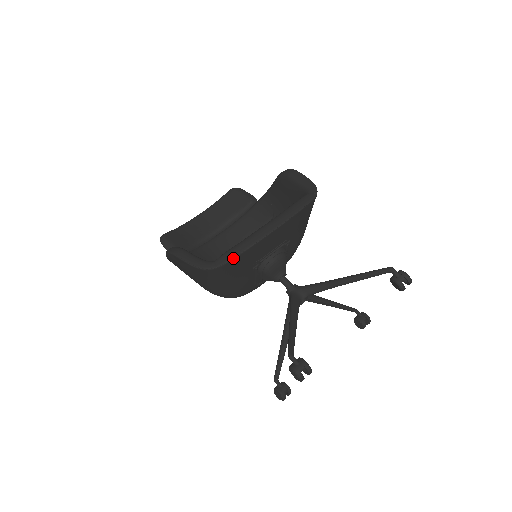
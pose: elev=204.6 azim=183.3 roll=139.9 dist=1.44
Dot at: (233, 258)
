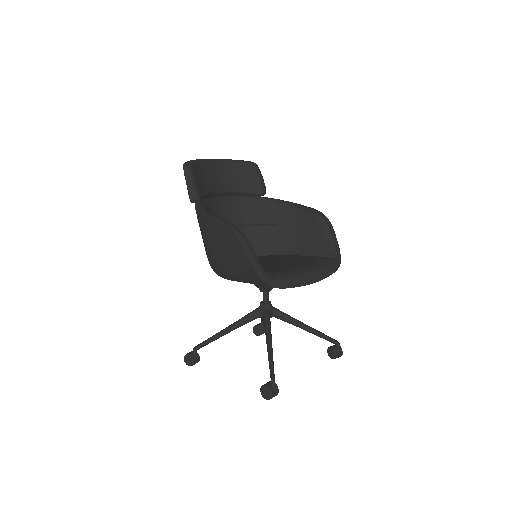
Dot at: occluded
